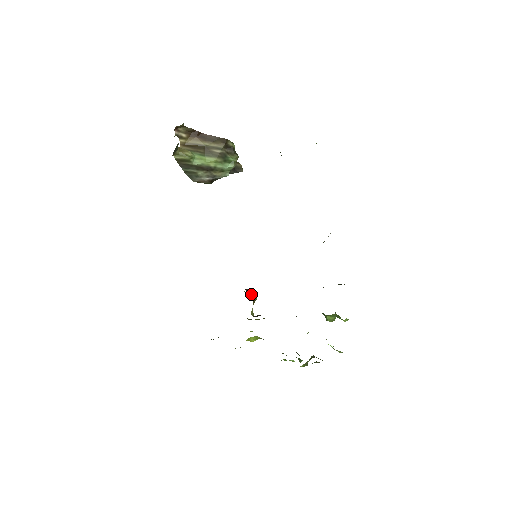
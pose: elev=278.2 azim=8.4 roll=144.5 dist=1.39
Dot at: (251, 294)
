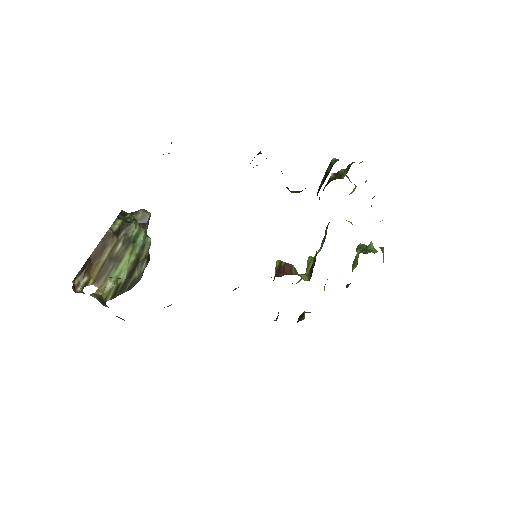
Dot at: (287, 271)
